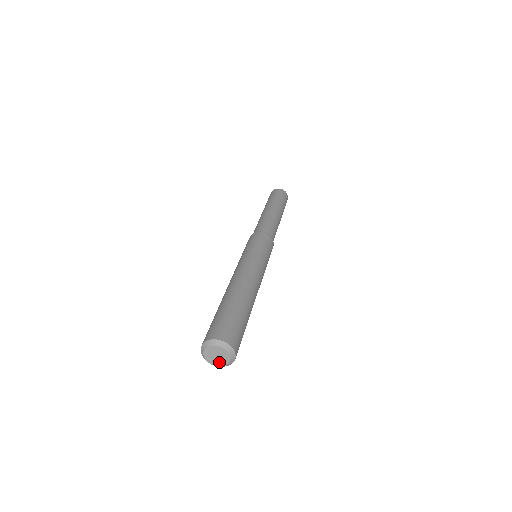
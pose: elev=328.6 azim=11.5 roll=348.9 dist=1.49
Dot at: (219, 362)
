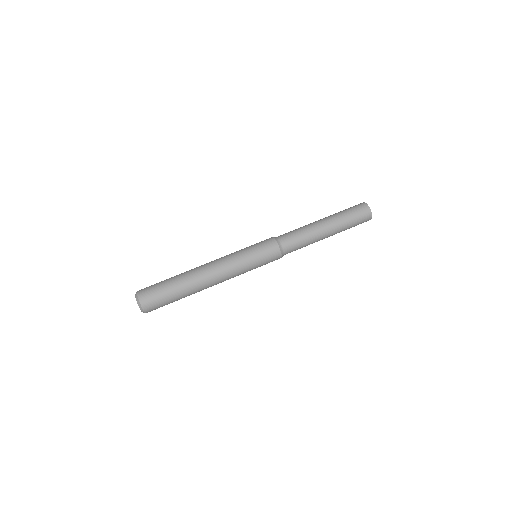
Dot at: occluded
